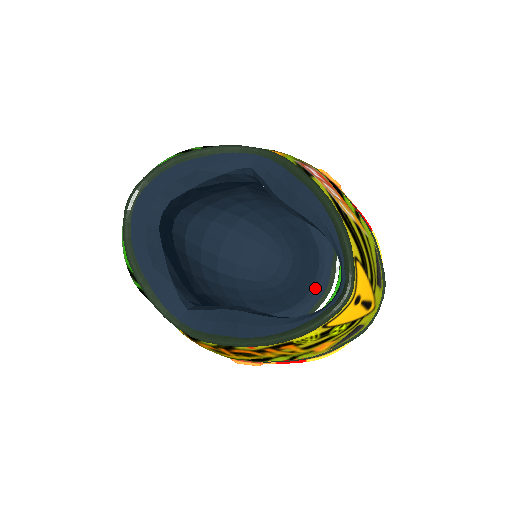
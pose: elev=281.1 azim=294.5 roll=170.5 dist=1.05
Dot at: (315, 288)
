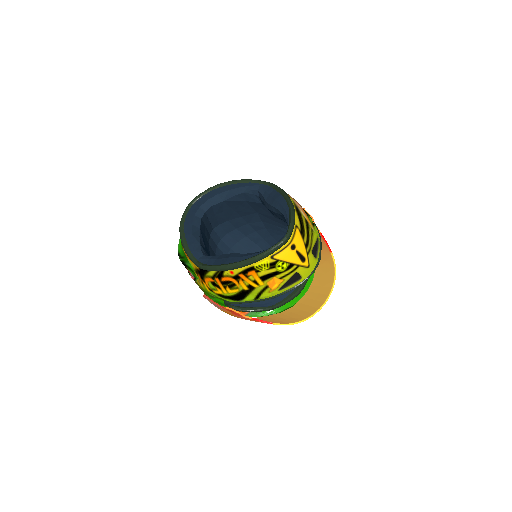
Dot at: occluded
